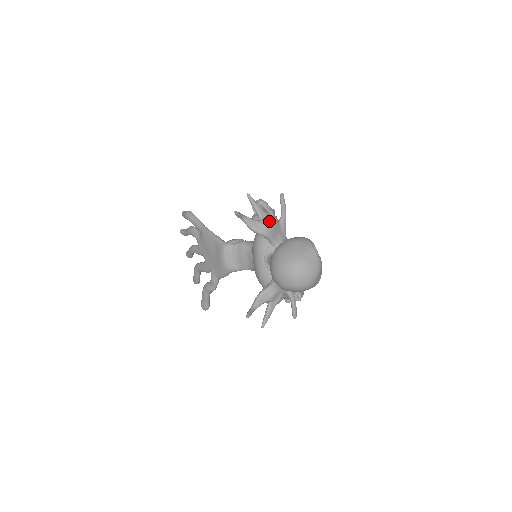
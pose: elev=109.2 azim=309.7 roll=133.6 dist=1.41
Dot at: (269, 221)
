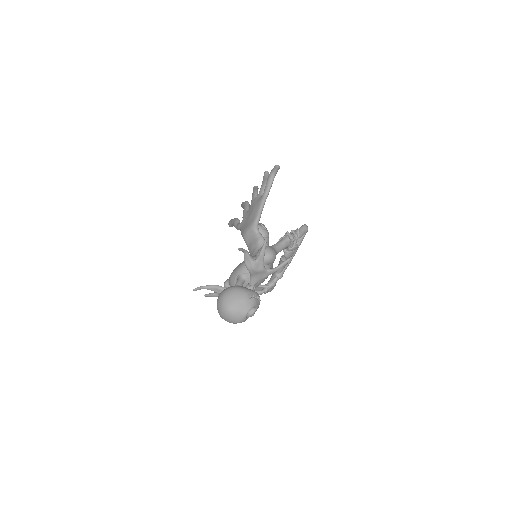
Dot at: (260, 266)
